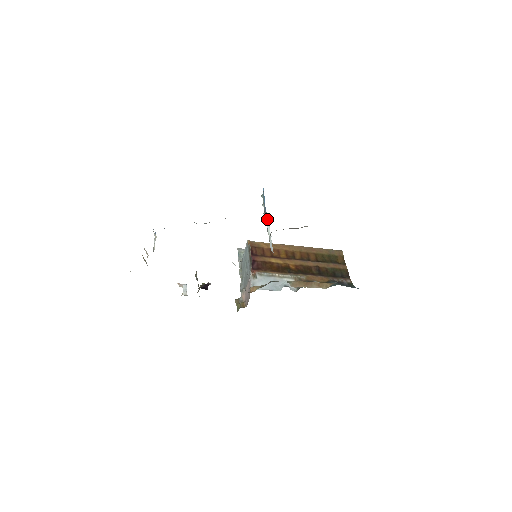
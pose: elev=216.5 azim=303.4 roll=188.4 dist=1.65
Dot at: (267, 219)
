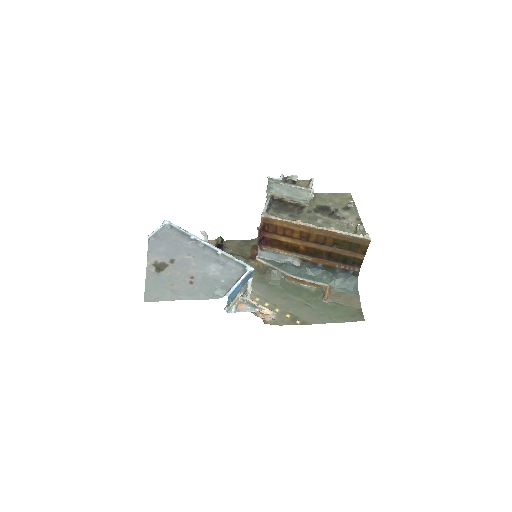
Dot at: (250, 276)
